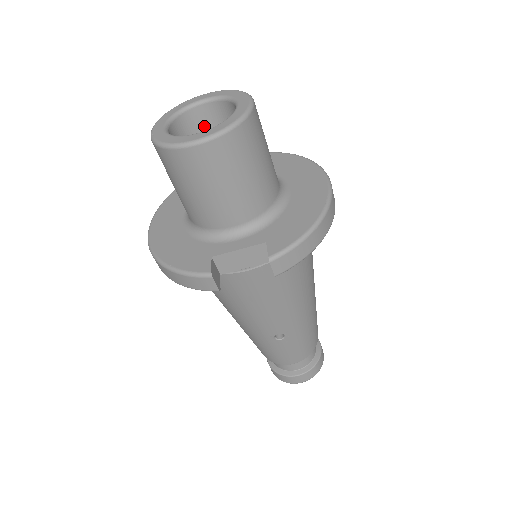
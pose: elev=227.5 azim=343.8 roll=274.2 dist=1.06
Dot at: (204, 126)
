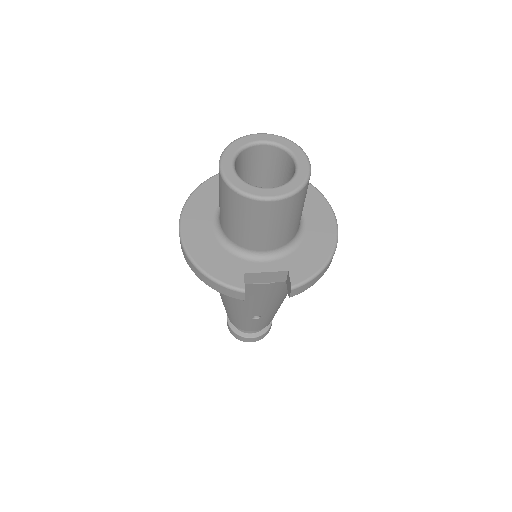
Dot at: (255, 159)
